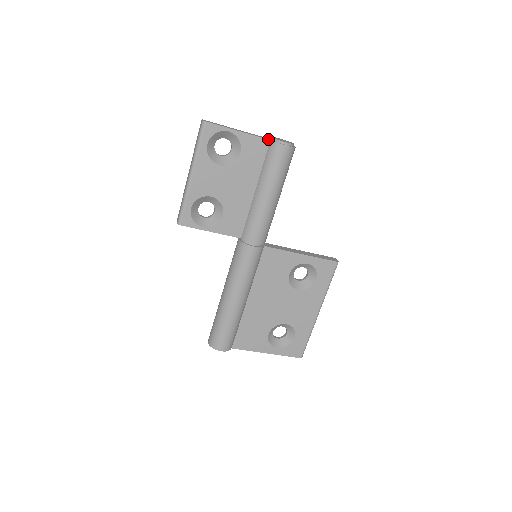
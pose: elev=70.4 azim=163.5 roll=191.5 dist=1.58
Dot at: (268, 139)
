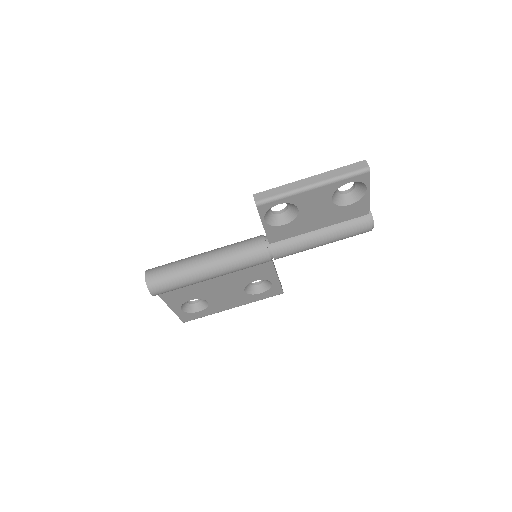
Dot at: (370, 212)
